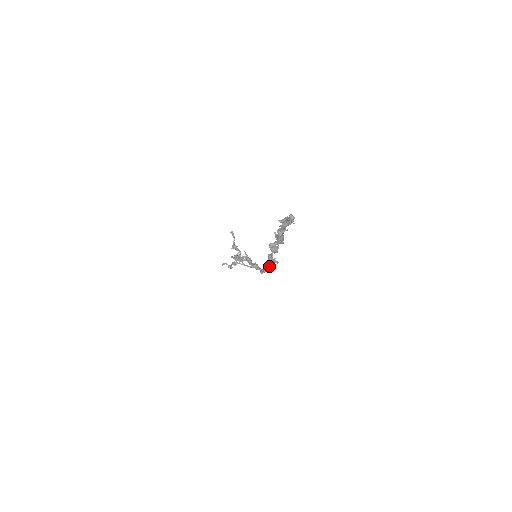
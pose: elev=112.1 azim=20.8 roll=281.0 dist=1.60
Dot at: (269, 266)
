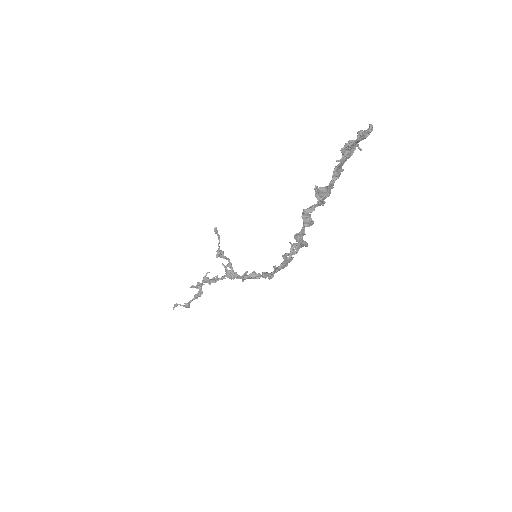
Dot at: (288, 259)
